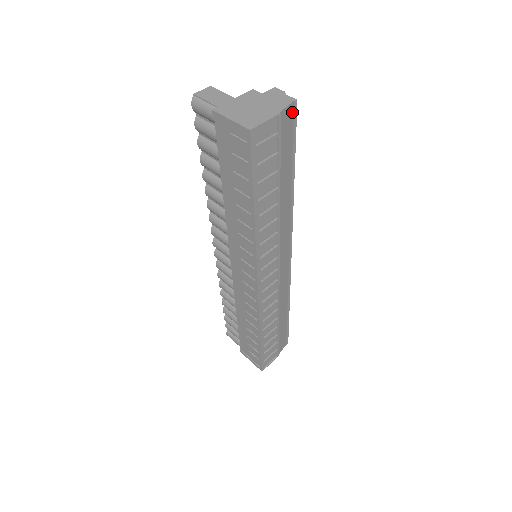
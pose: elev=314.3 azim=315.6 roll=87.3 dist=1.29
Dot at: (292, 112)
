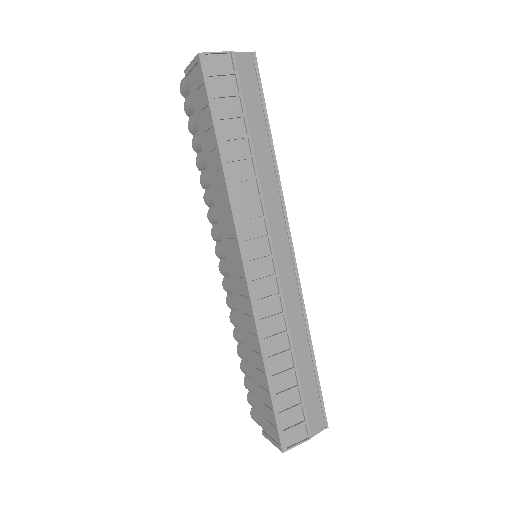
Dot at: (252, 63)
